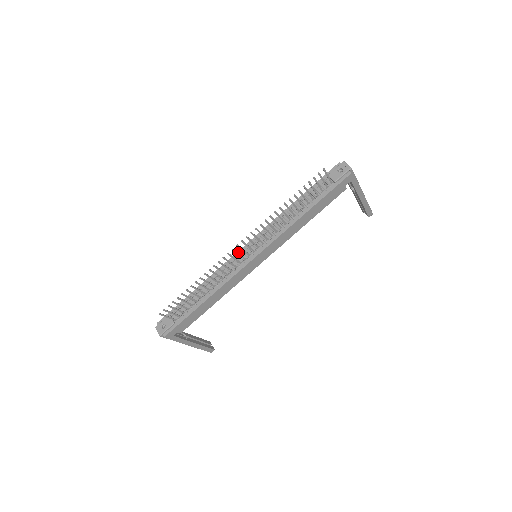
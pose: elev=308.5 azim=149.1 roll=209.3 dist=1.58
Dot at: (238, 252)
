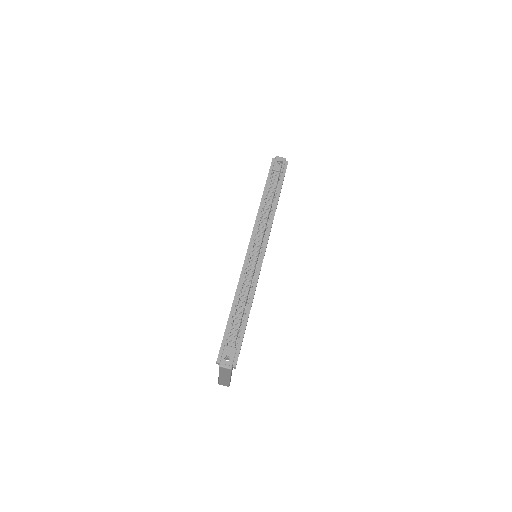
Dot at: (246, 257)
